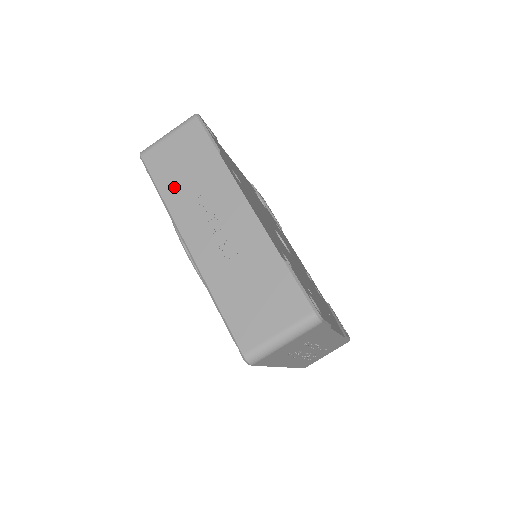
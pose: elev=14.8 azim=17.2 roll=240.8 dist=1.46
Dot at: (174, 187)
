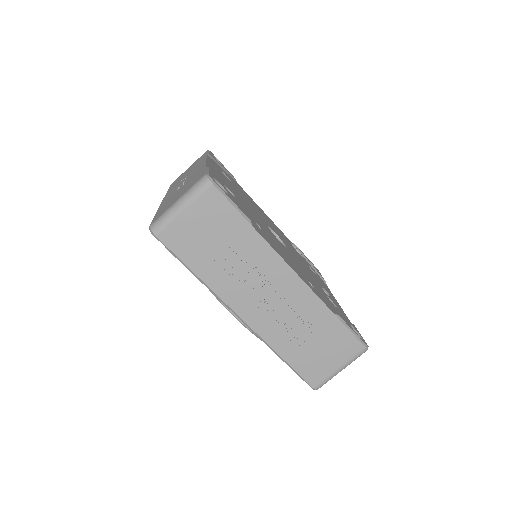
Dot at: occluded
